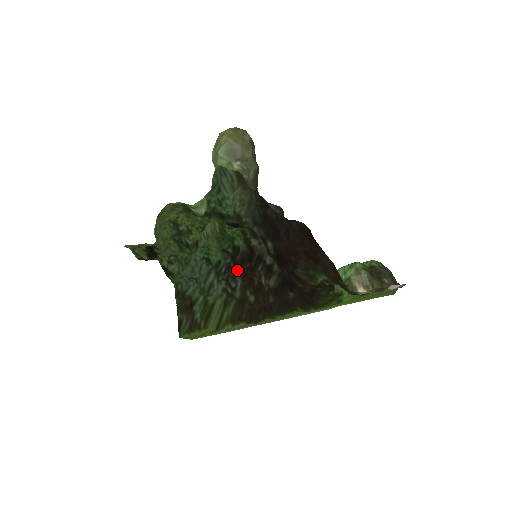
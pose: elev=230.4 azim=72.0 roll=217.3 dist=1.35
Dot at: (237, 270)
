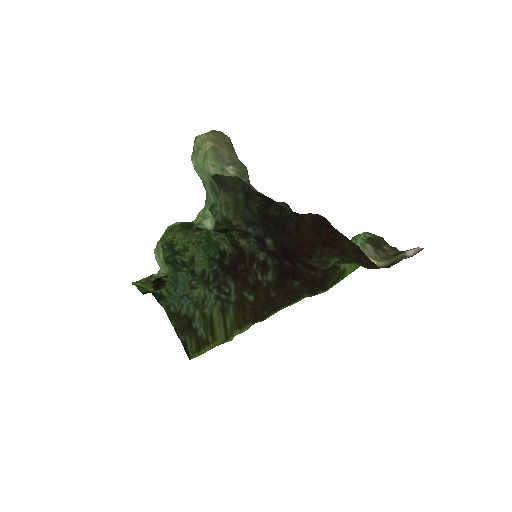
Dot at: (227, 274)
